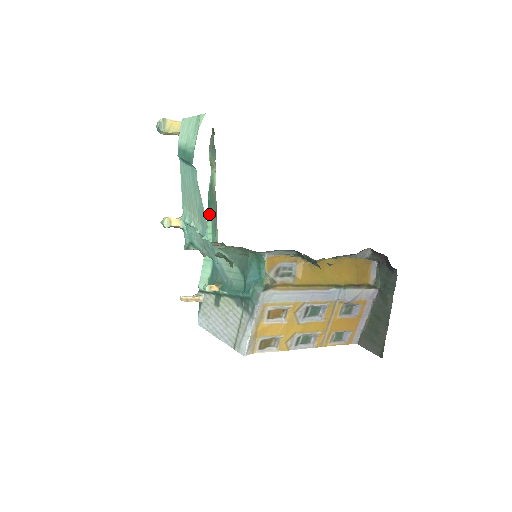
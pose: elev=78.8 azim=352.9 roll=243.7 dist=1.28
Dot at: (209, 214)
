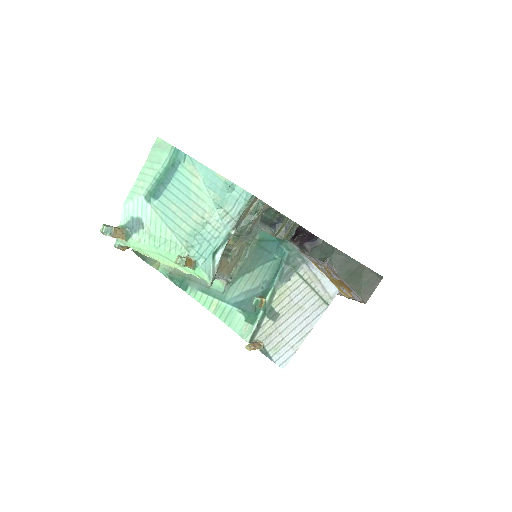
Dot at: (190, 292)
